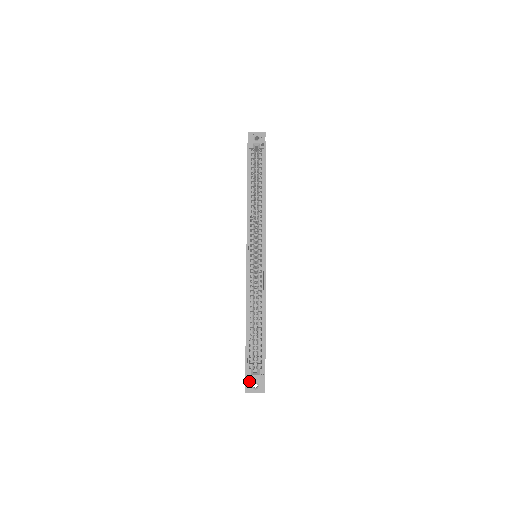
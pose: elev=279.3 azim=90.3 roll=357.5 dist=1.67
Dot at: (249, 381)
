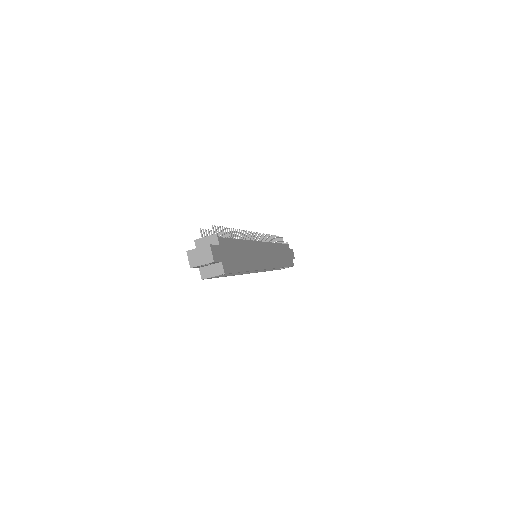
Dot at: occluded
